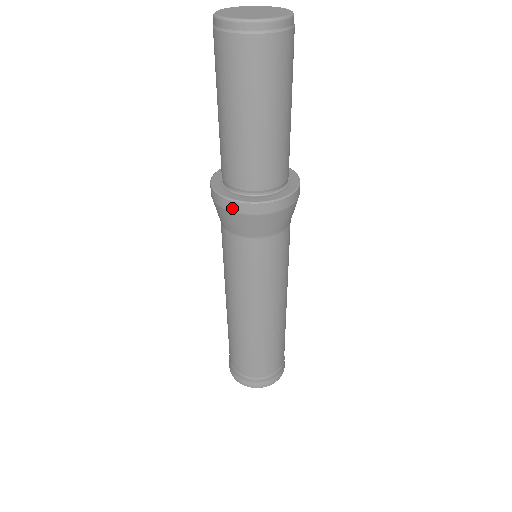
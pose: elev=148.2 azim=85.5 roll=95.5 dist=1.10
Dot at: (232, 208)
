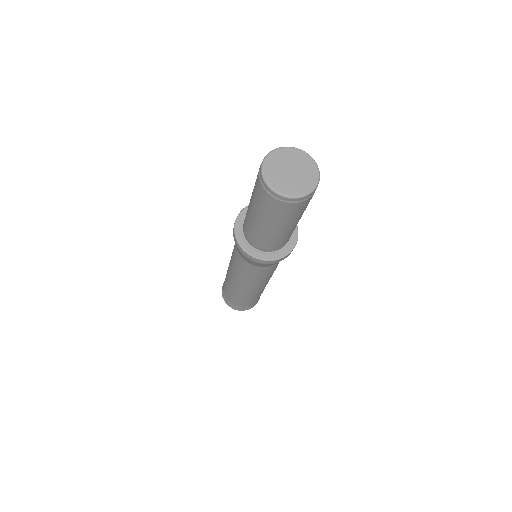
Dot at: (238, 247)
